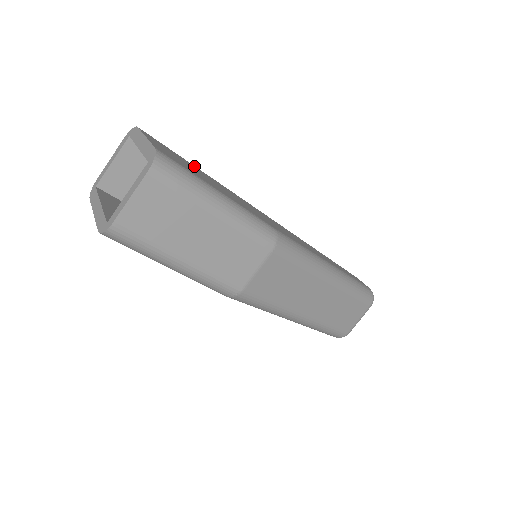
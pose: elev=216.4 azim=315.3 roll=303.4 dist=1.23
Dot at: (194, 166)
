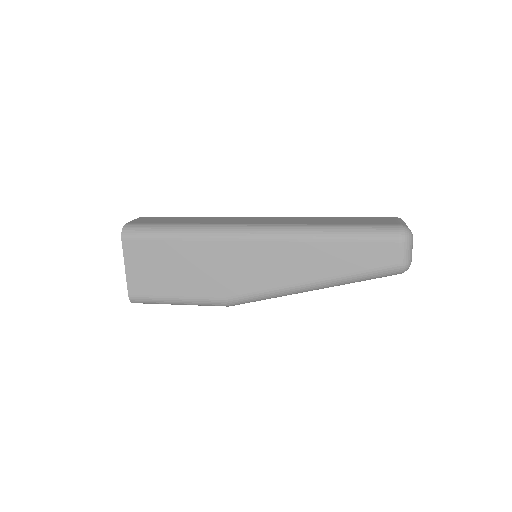
Dot at: (168, 244)
